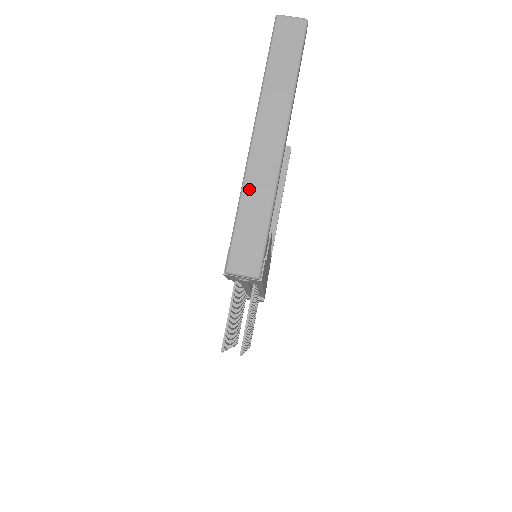
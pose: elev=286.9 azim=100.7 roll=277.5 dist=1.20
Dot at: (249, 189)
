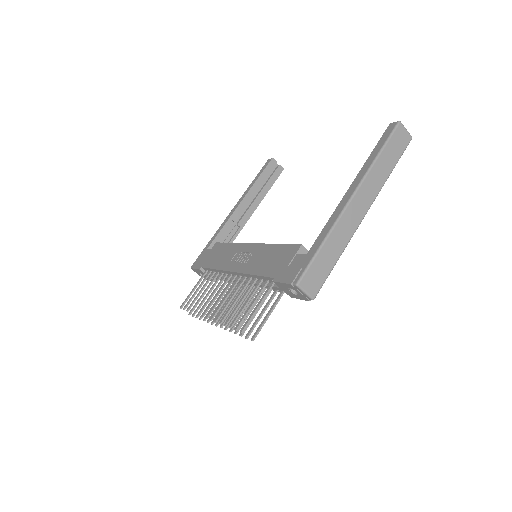
Dot at: (335, 234)
